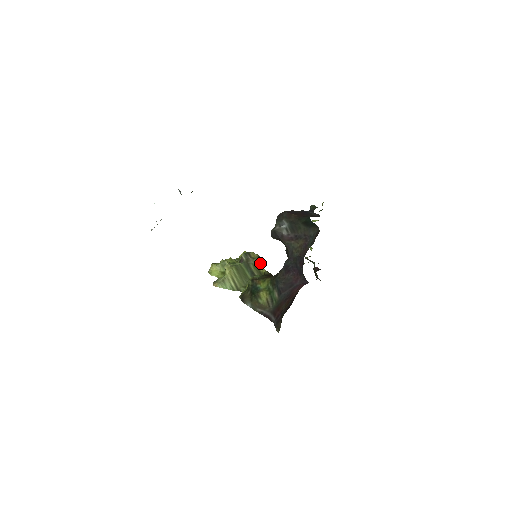
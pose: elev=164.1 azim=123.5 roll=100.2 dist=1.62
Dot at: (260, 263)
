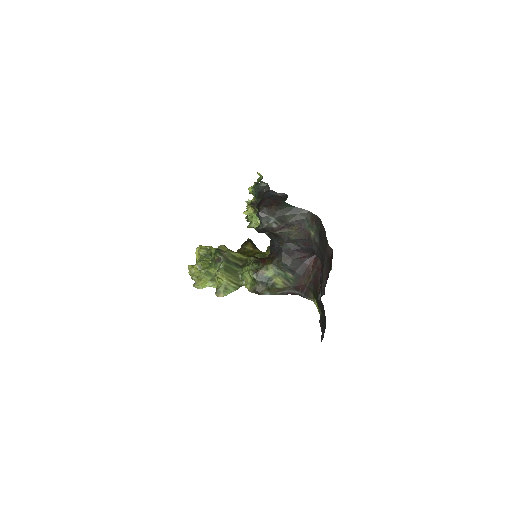
Dot at: (232, 251)
